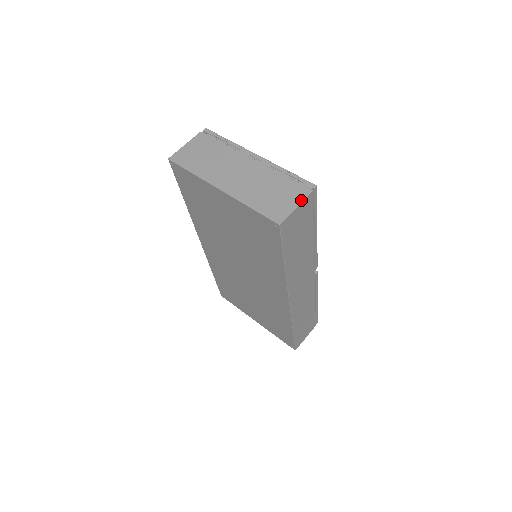
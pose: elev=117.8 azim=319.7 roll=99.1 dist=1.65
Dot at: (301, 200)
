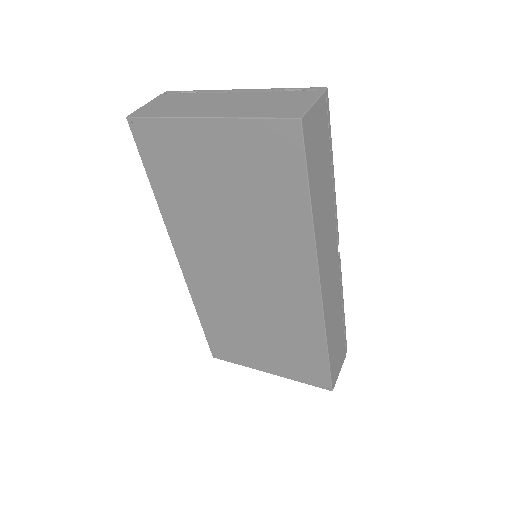
Dot at: (316, 98)
